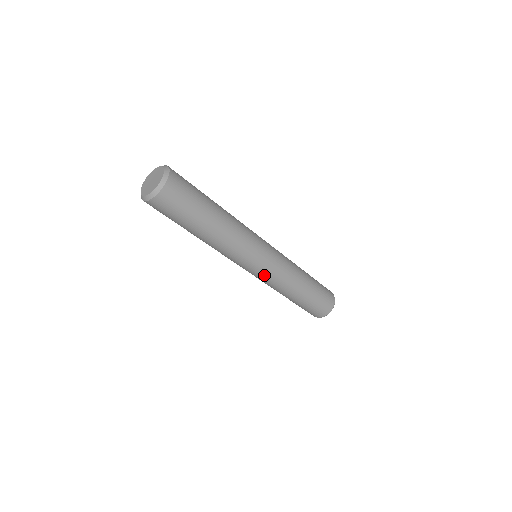
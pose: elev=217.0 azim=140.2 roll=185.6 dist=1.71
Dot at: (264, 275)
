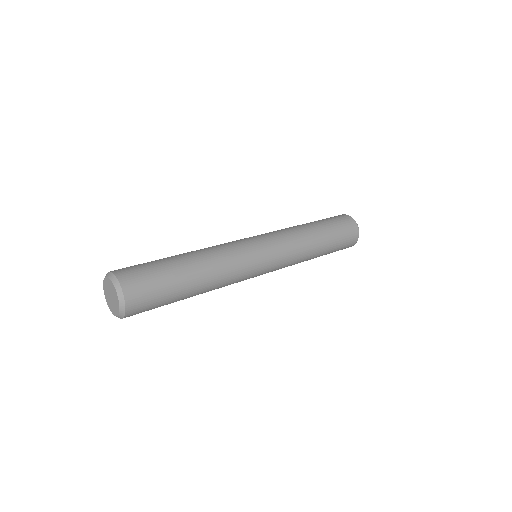
Dot at: (275, 270)
